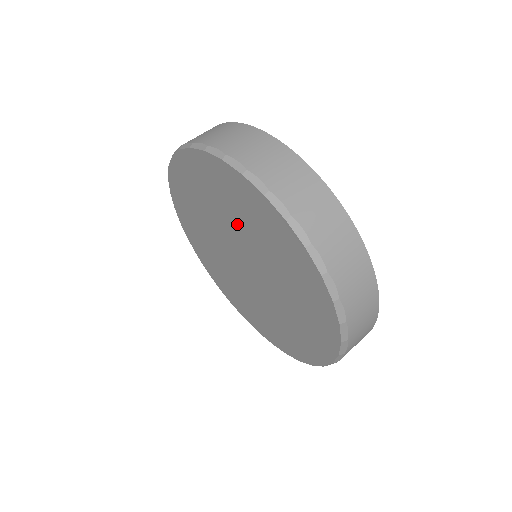
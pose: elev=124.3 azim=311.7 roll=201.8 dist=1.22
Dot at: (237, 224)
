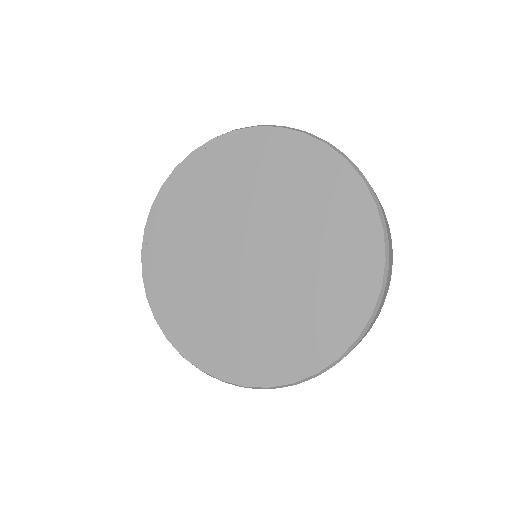
Dot at: (234, 200)
